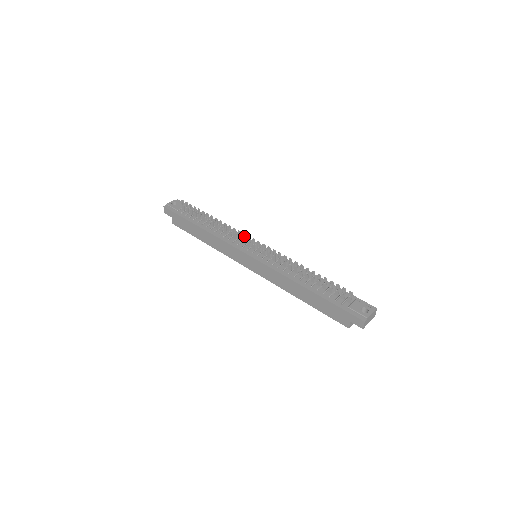
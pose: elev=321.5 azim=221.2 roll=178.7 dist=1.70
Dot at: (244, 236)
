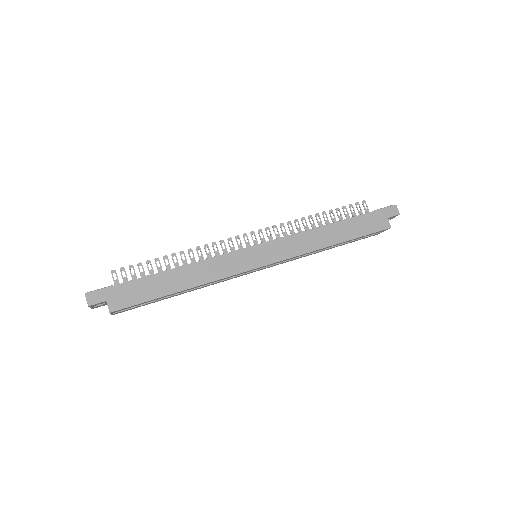
Dot at: occluded
